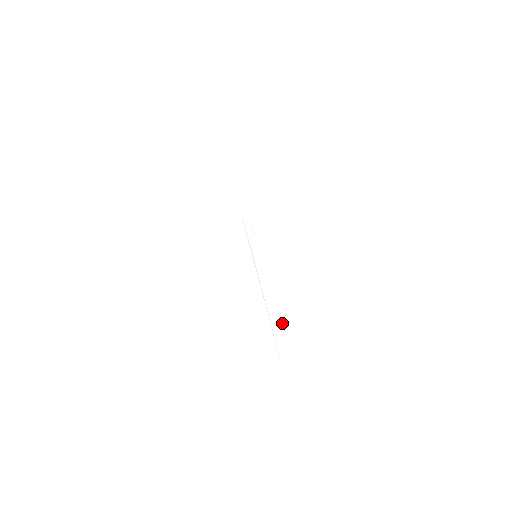
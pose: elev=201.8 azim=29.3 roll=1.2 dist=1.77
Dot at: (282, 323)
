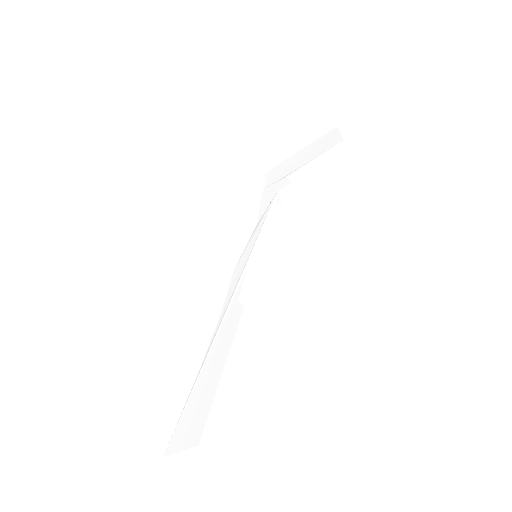
Dot at: (224, 363)
